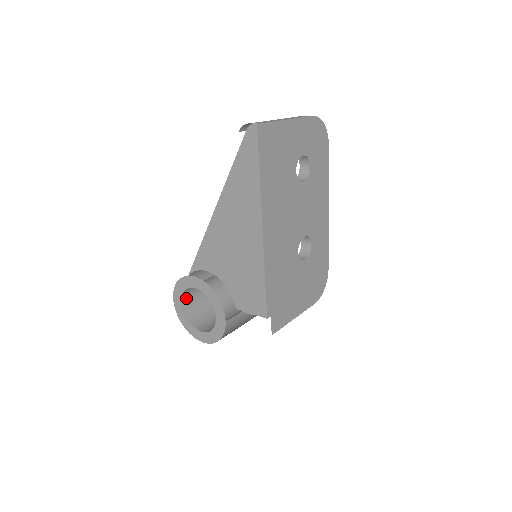
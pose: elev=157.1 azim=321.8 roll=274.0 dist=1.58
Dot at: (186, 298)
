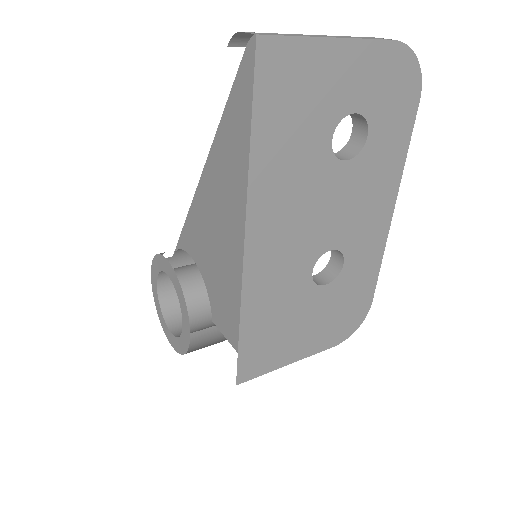
Dot at: (165, 280)
